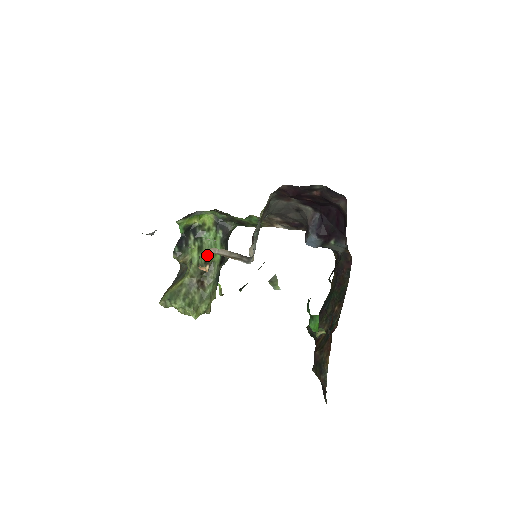
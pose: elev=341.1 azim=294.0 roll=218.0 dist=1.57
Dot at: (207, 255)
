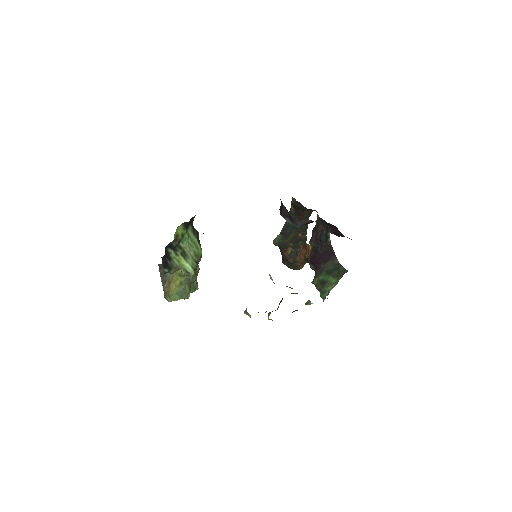
Dot at: (194, 256)
